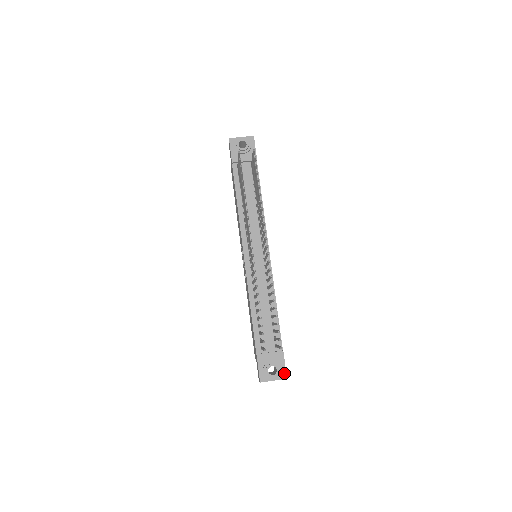
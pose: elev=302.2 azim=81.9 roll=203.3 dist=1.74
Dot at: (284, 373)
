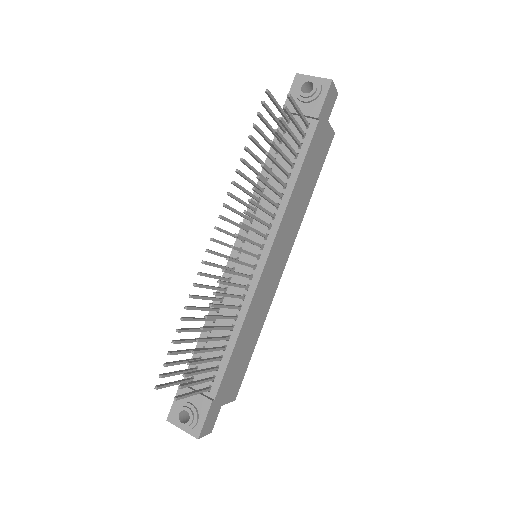
Dot at: (198, 430)
